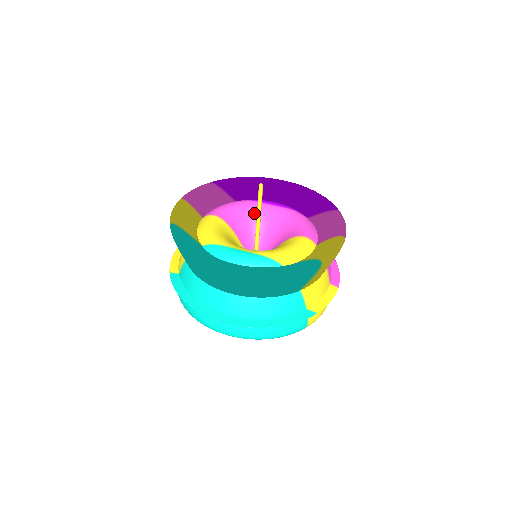
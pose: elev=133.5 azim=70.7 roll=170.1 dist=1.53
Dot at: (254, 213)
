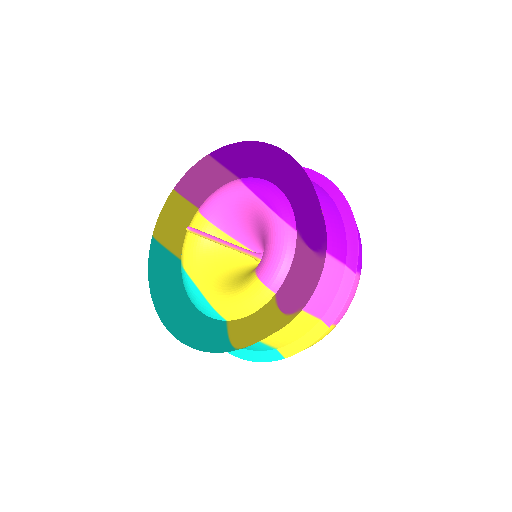
Dot at: (245, 208)
